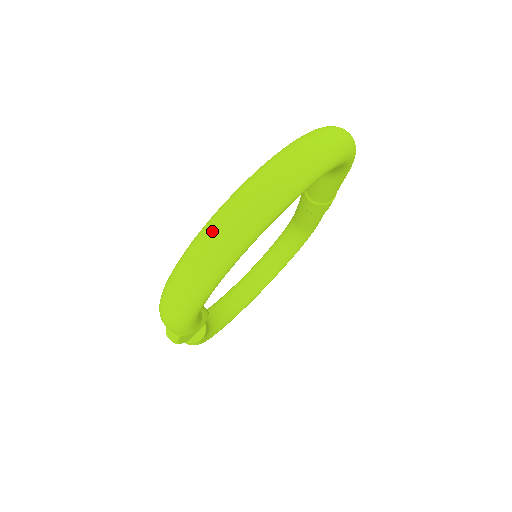
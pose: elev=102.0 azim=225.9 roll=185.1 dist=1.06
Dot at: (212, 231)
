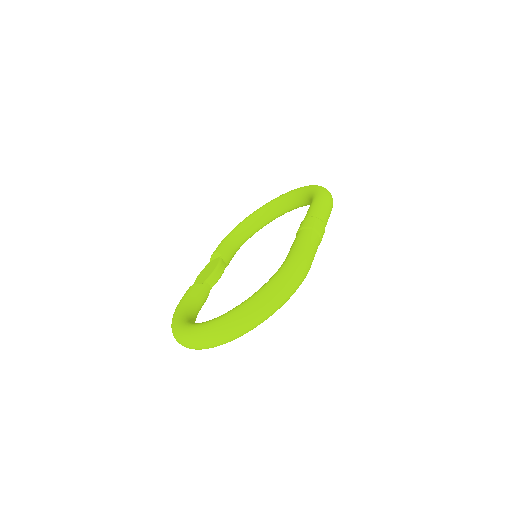
Dot at: (181, 341)
